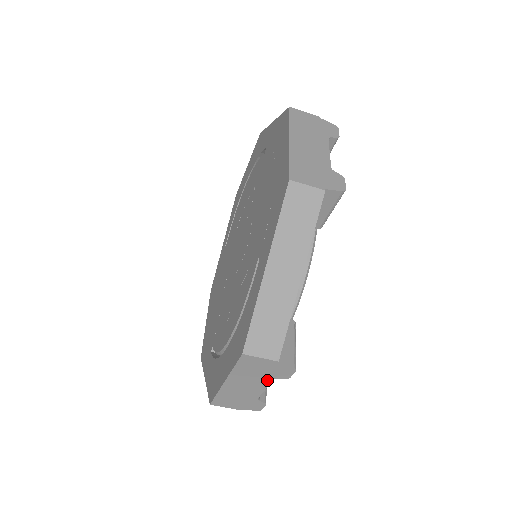
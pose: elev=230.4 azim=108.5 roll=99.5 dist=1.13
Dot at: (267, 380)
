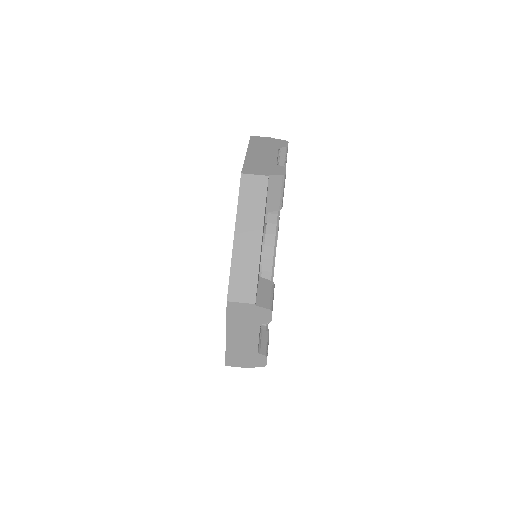
Dot at: (275, 149)
